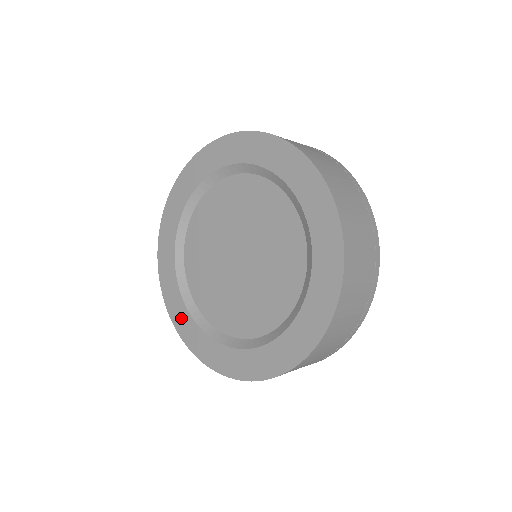
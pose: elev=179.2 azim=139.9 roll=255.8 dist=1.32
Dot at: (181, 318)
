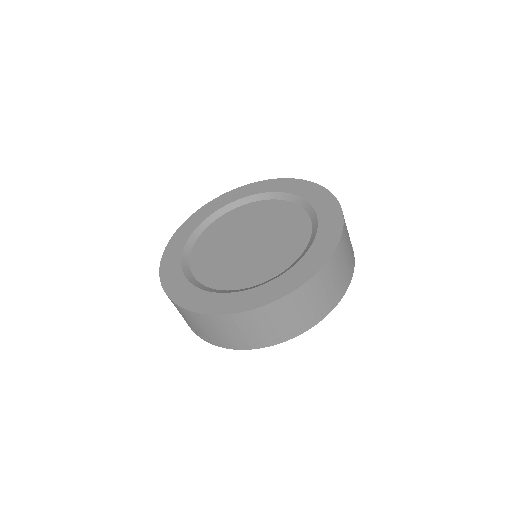
Dot at: (185, 293)
